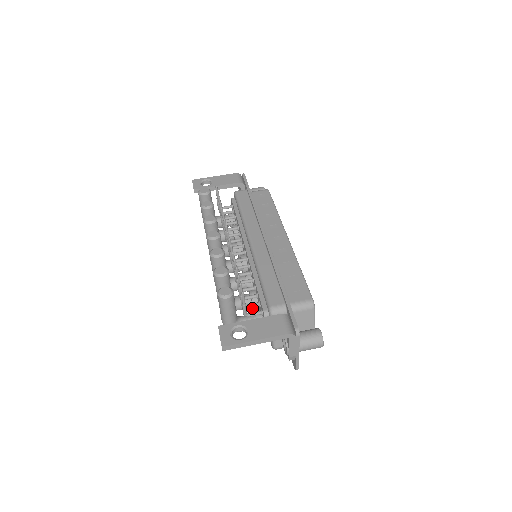
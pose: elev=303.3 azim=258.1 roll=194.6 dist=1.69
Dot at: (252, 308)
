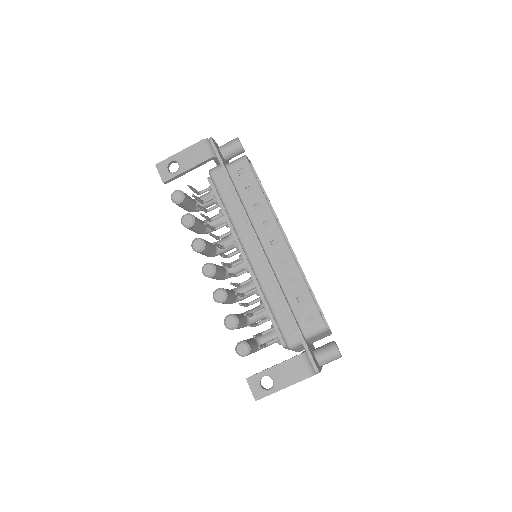
Dot at: occluded
